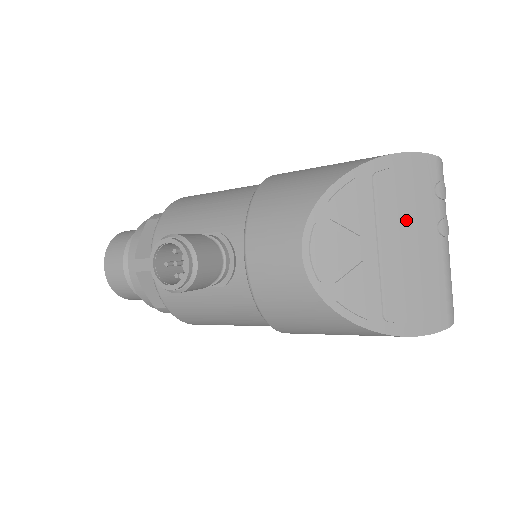
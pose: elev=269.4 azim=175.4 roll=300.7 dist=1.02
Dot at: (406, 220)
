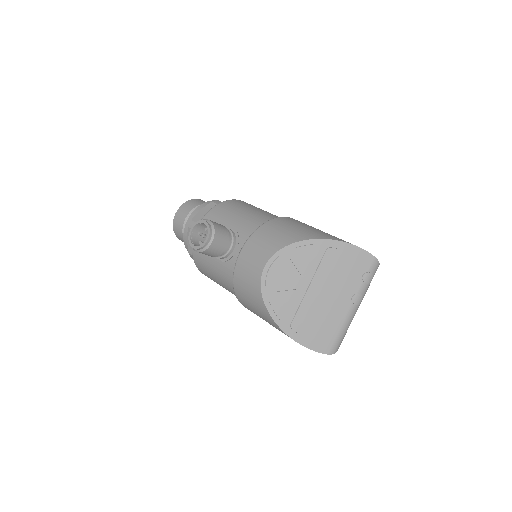
Dot at: (334, 282)
